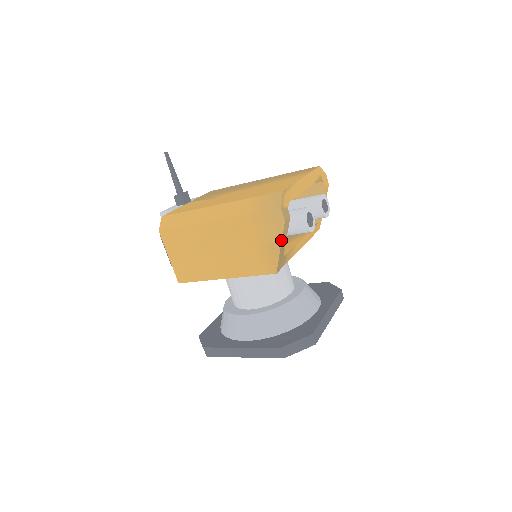
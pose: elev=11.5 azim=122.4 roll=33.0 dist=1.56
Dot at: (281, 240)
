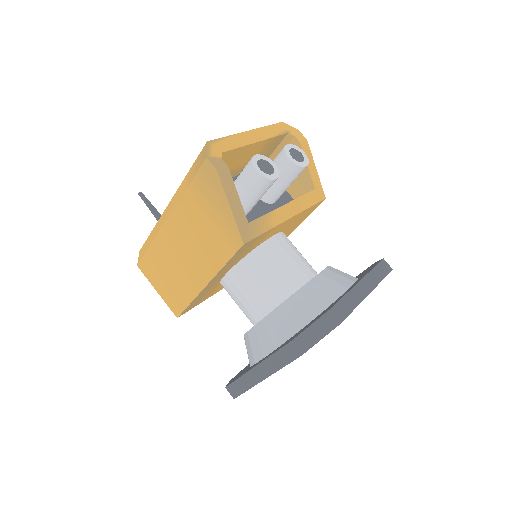
Dot at: (226, 197)
